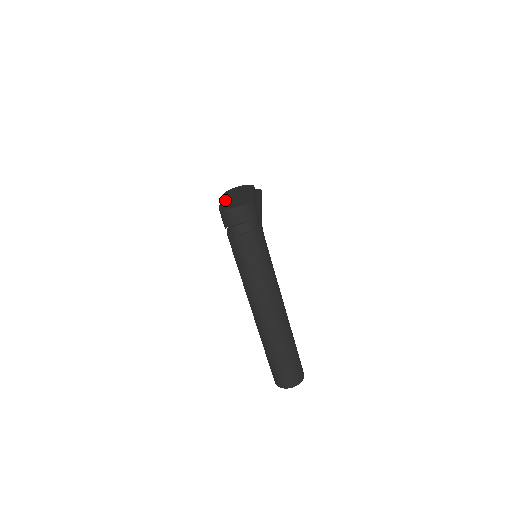
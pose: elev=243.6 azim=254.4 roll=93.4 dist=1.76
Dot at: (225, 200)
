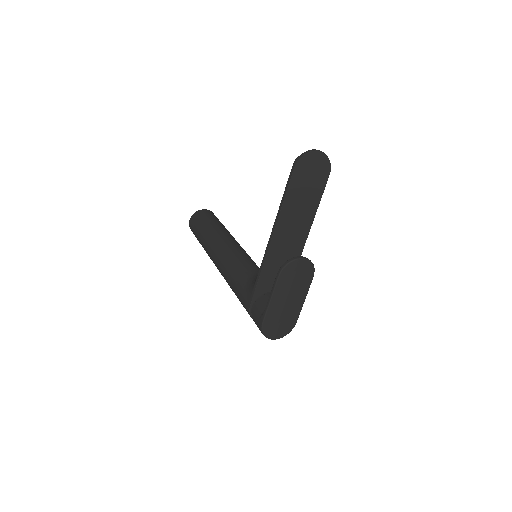
Dot at: (274, 306)
